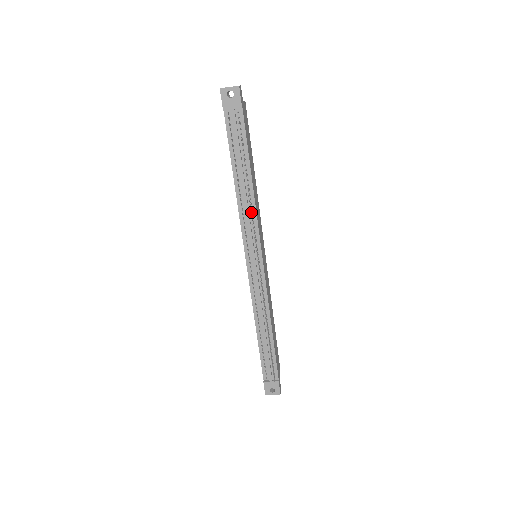
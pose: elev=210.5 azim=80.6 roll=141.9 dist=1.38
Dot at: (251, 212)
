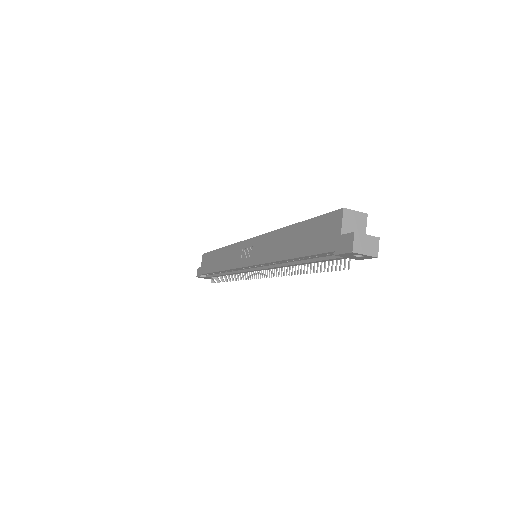
Dot at: occluded
